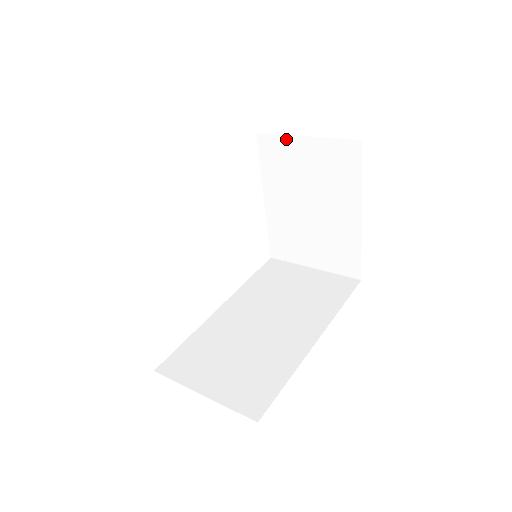
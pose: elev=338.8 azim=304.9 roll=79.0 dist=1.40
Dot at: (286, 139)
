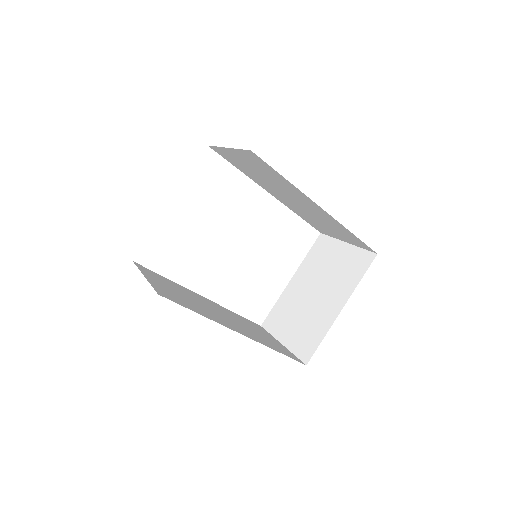
Dot at: (335, 241)
